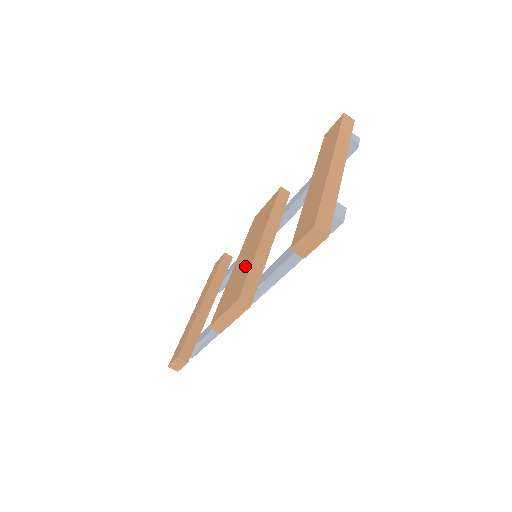
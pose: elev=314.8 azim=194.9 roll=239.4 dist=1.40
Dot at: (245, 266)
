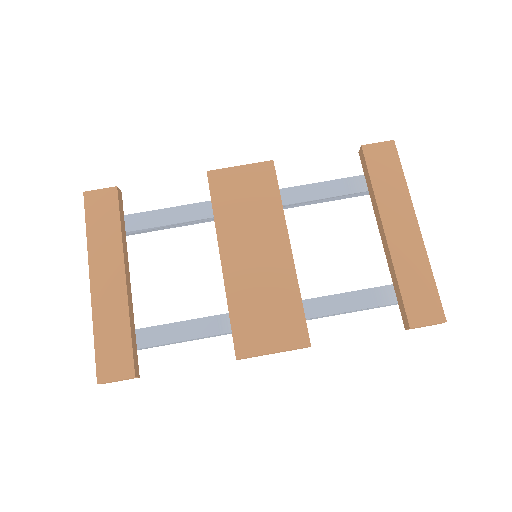
Dot at: (278, 286)
